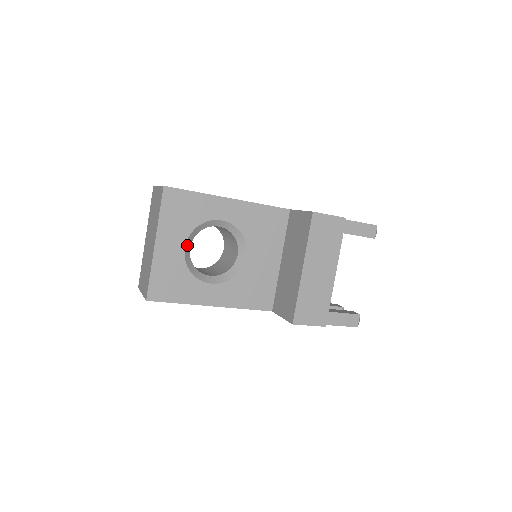
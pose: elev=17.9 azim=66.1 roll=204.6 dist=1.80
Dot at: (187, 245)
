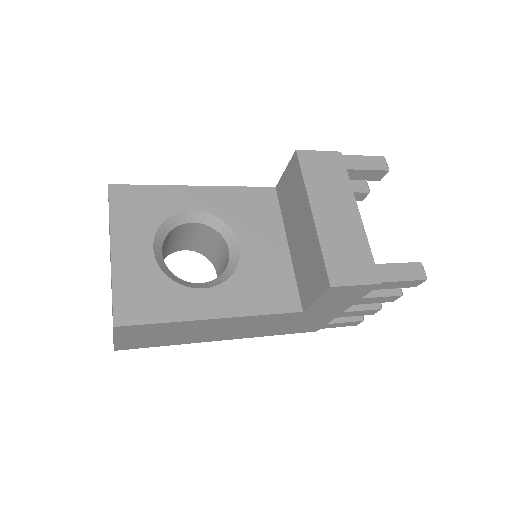
Dot at: (156, 247)
